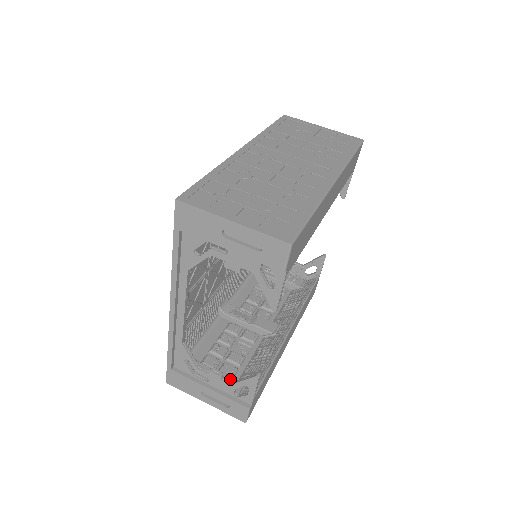
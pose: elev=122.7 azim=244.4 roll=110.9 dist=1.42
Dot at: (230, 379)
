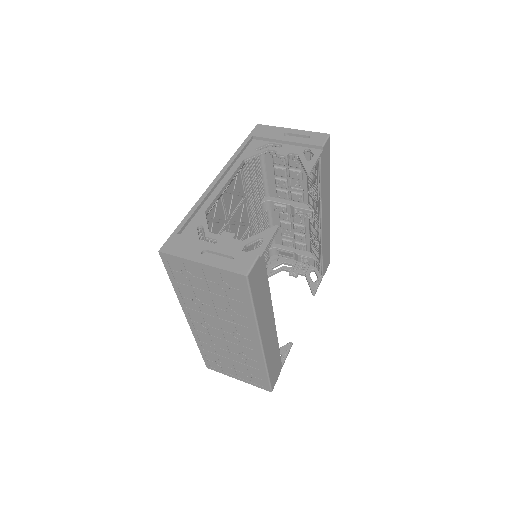
Dot at: occluded
